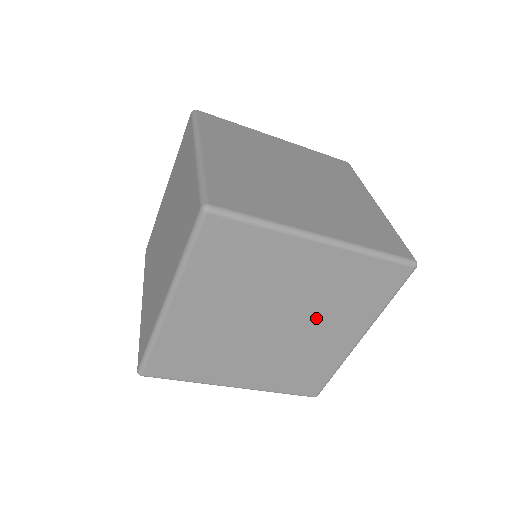
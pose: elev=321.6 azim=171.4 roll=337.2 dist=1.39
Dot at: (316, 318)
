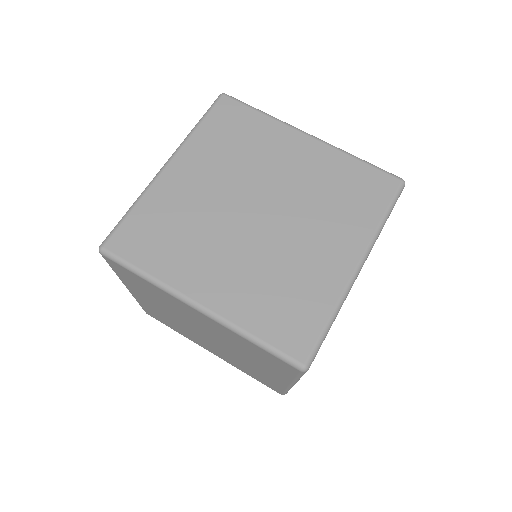
Dot at: (237, 351)
